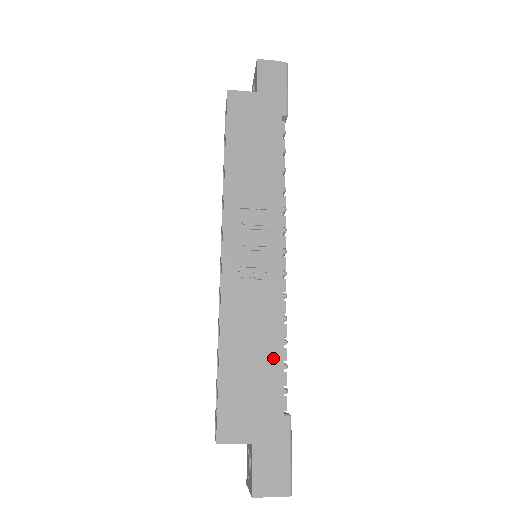
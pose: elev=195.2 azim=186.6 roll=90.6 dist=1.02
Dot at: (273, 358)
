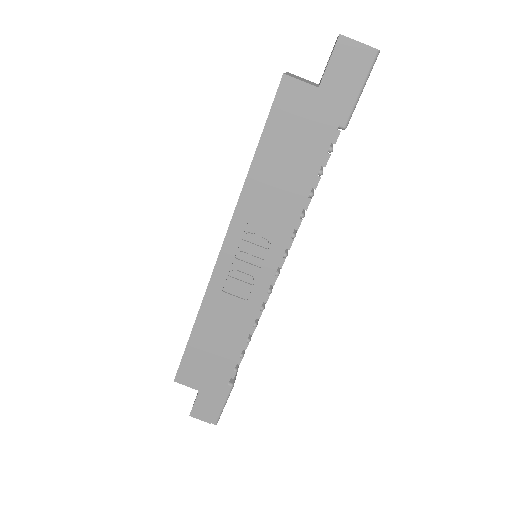
Dot at: (233, 349)
